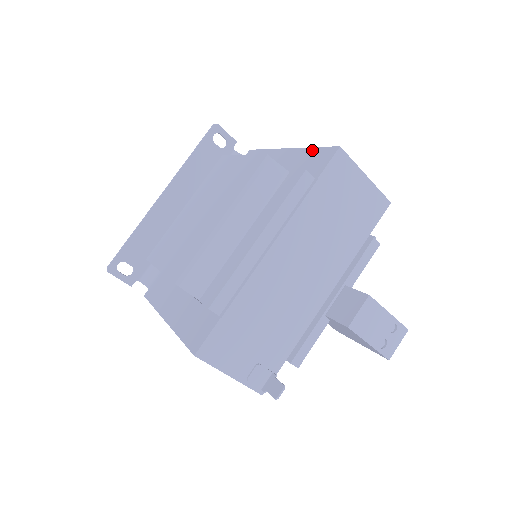
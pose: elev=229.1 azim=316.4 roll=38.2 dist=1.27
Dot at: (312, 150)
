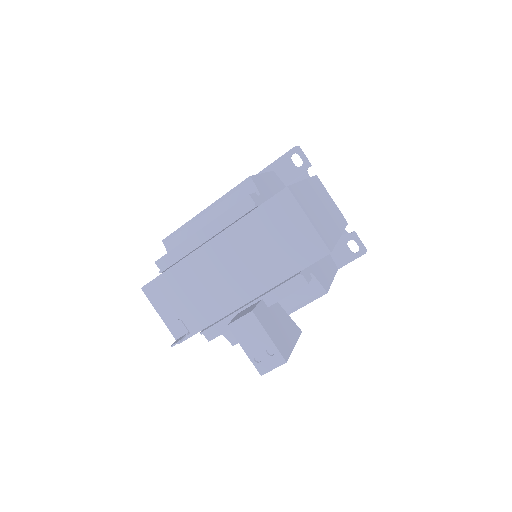
Dot at: occluded
